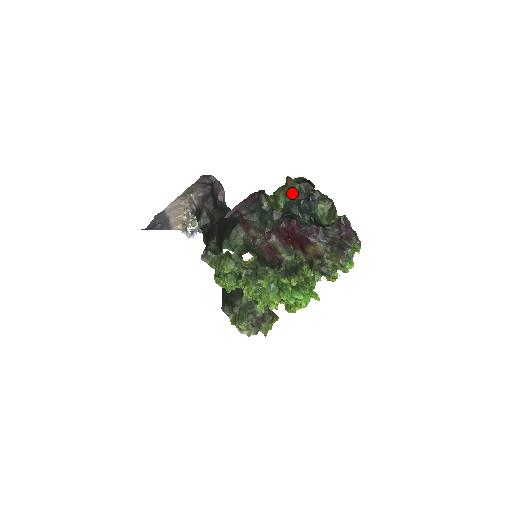
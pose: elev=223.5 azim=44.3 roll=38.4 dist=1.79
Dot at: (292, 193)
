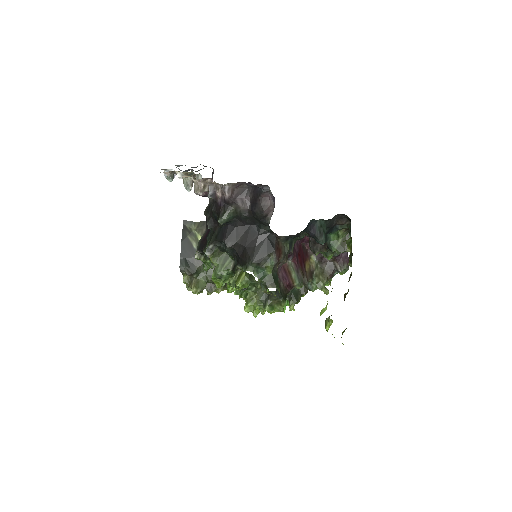
Dot at: (327, 221)
